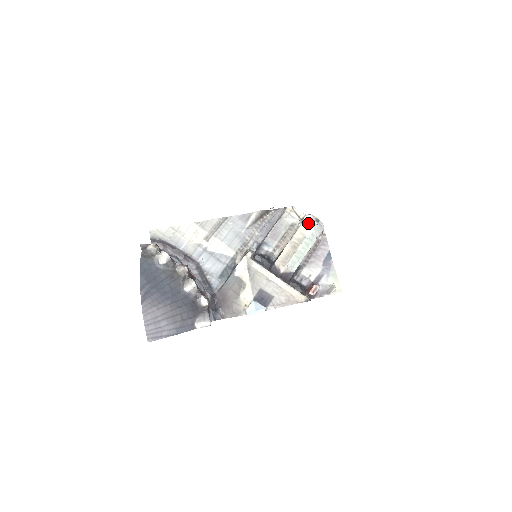
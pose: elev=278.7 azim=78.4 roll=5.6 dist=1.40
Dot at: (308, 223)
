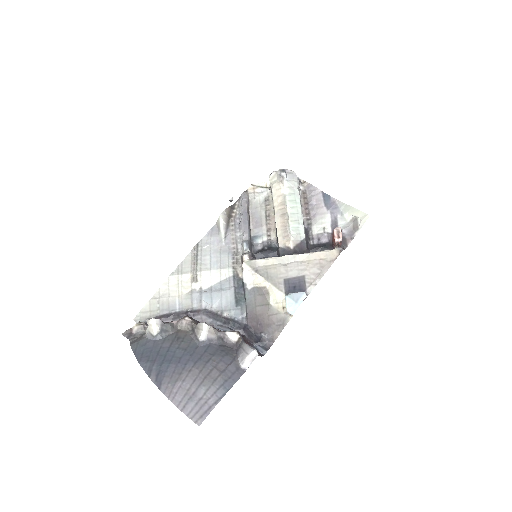
Dot at: (276, 181)
